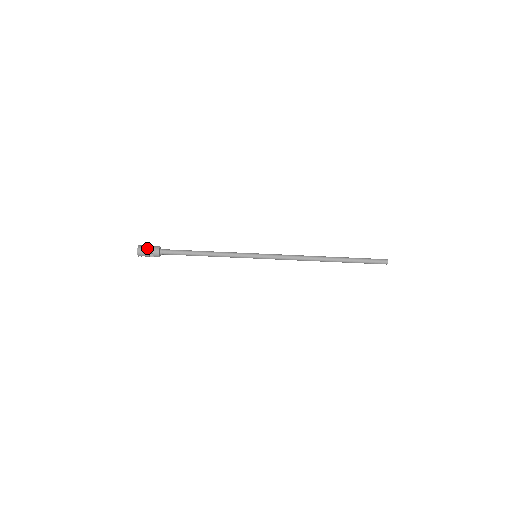
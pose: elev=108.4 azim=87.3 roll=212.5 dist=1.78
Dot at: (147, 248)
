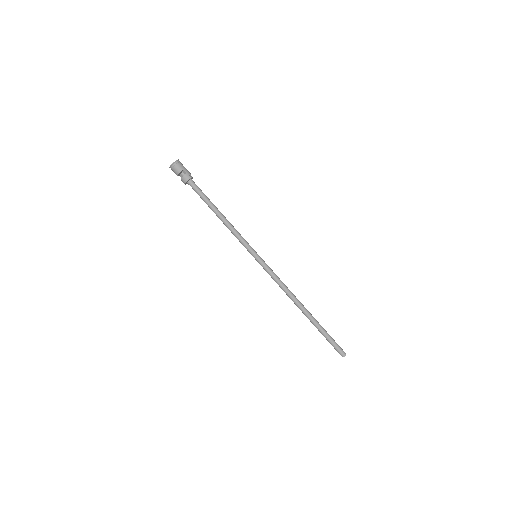
Dot at: (179, 171)
